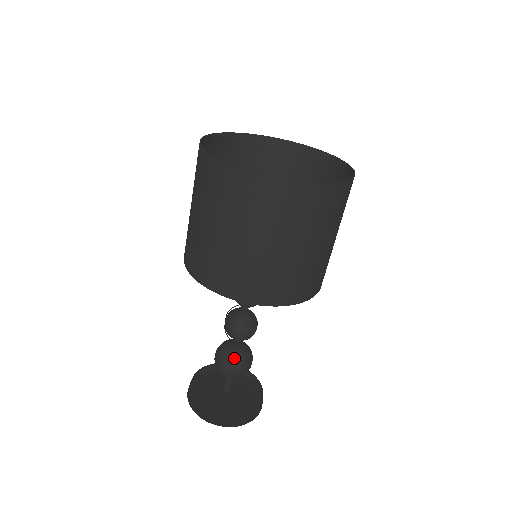
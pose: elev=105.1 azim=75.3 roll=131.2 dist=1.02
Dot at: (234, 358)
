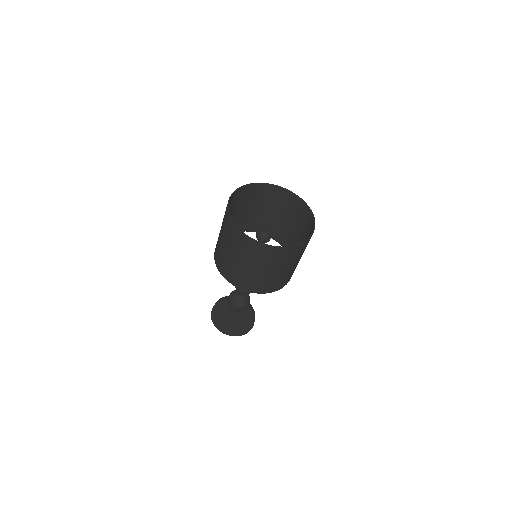
Dot at: (238, 302)
